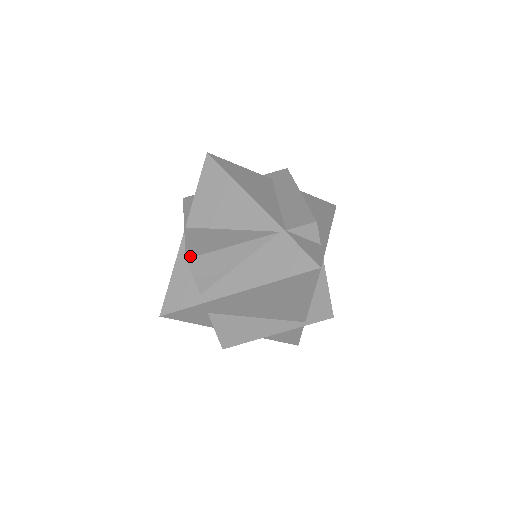
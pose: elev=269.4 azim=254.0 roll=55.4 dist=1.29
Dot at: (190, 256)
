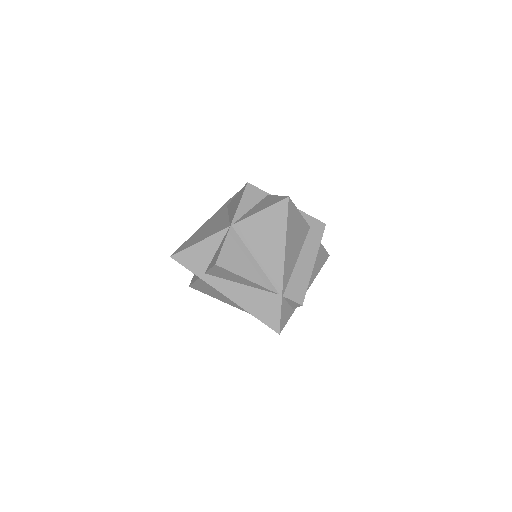
Dot at: (219, 264)
